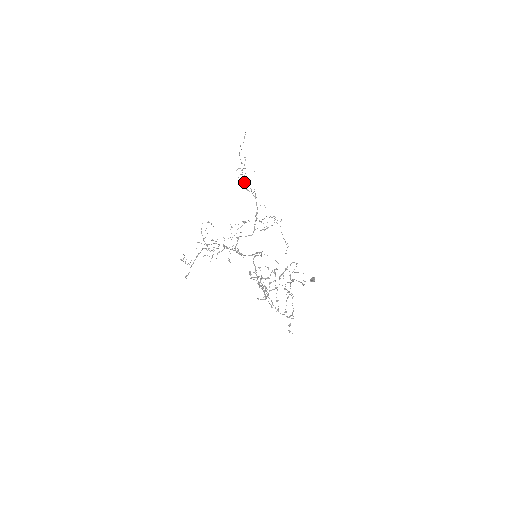
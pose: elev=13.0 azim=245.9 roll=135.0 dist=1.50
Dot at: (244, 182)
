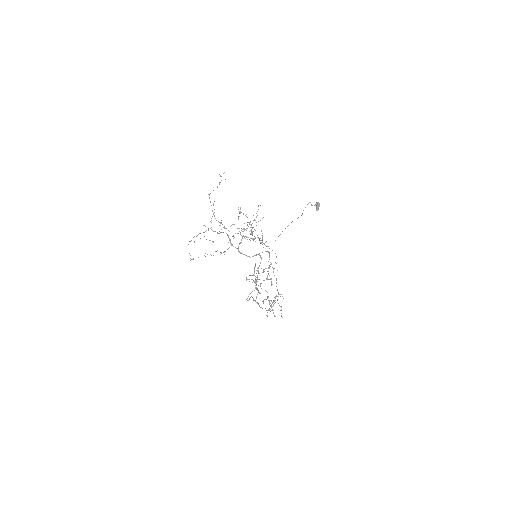
Dot at: occluded
